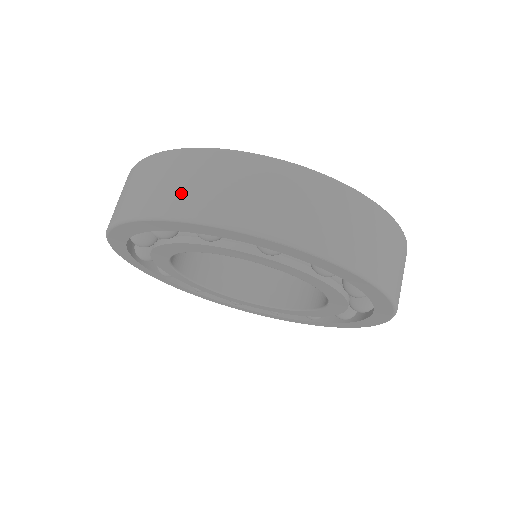
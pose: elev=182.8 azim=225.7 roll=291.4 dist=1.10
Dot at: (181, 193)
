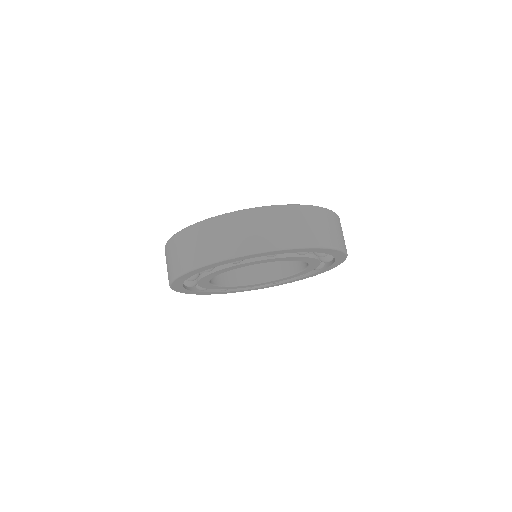
Dot at: (182, 259)
